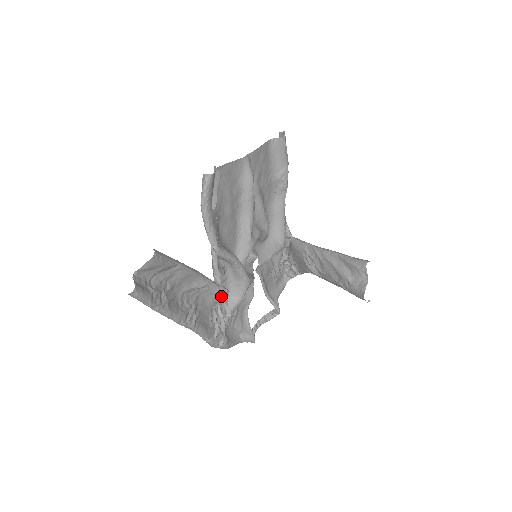
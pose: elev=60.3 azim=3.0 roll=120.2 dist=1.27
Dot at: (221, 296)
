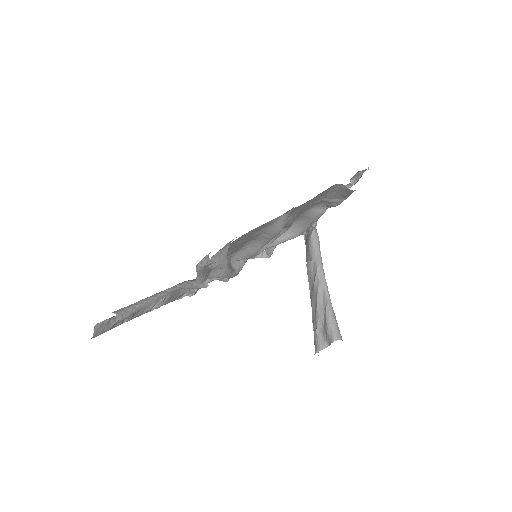
Dot at: occluded
